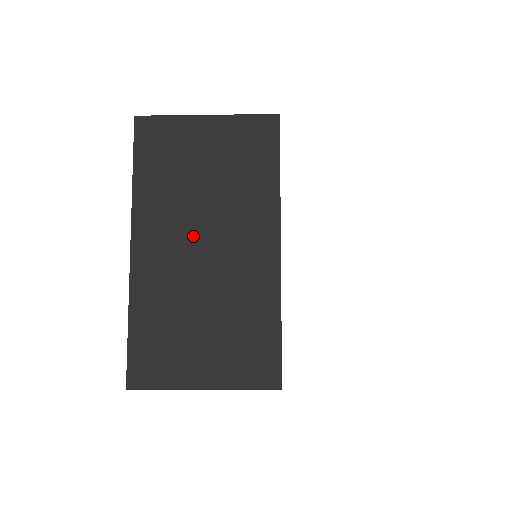
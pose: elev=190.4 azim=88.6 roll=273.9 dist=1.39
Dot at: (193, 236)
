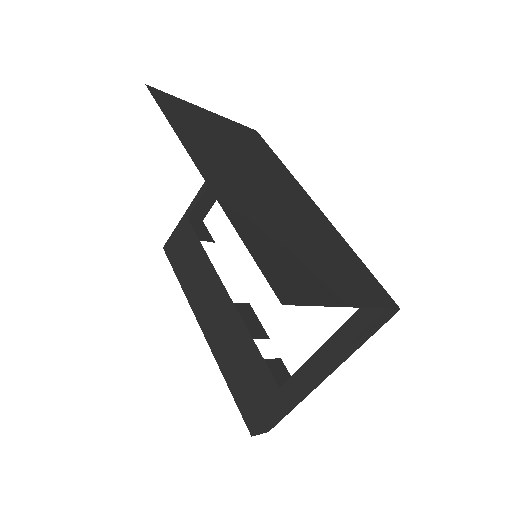
Dot at: (250, 179)
